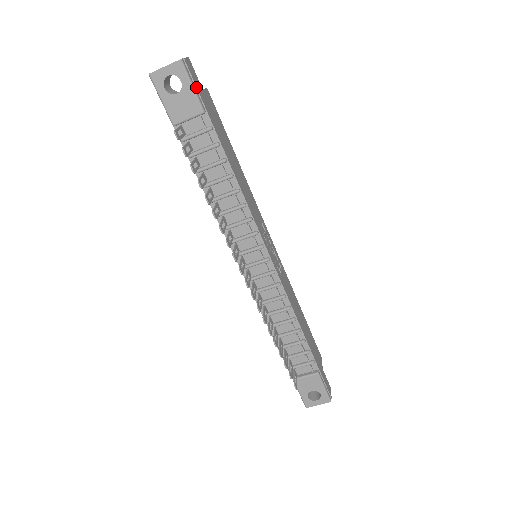
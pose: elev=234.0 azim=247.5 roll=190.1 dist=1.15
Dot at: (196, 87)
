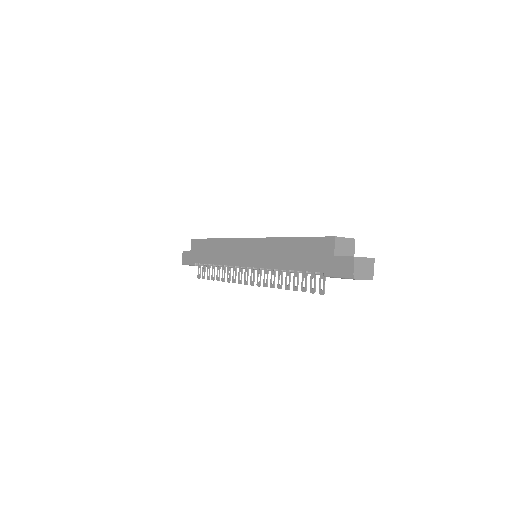
Dot at: occluded
